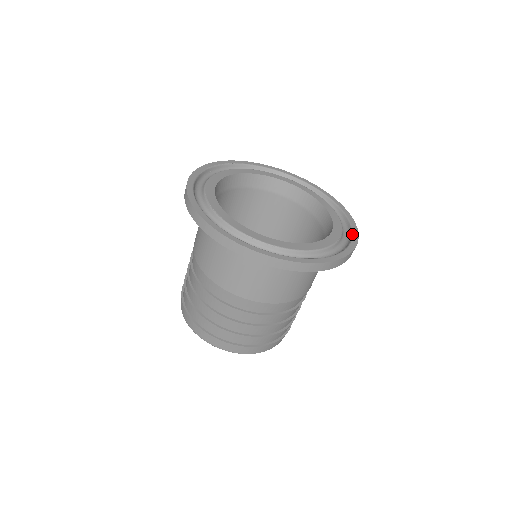
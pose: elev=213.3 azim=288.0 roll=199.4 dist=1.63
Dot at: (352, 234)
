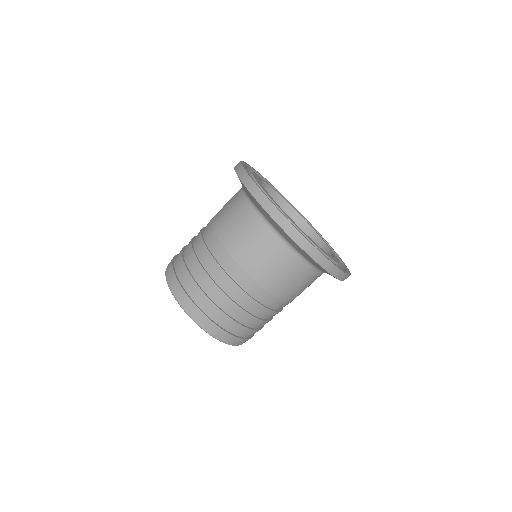
Dot at: (320, 235)
